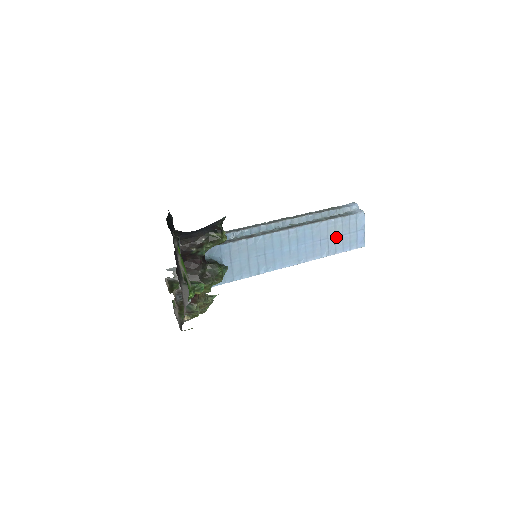
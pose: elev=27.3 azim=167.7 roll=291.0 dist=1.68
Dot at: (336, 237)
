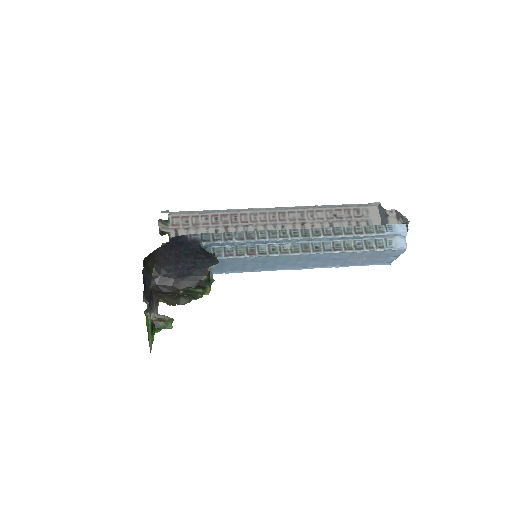
Dot at: (358, 259)
